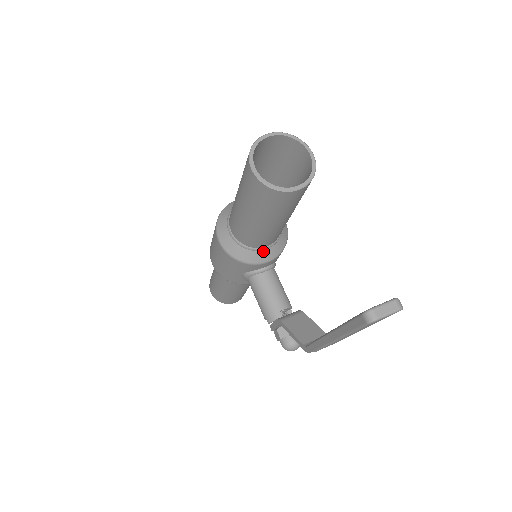
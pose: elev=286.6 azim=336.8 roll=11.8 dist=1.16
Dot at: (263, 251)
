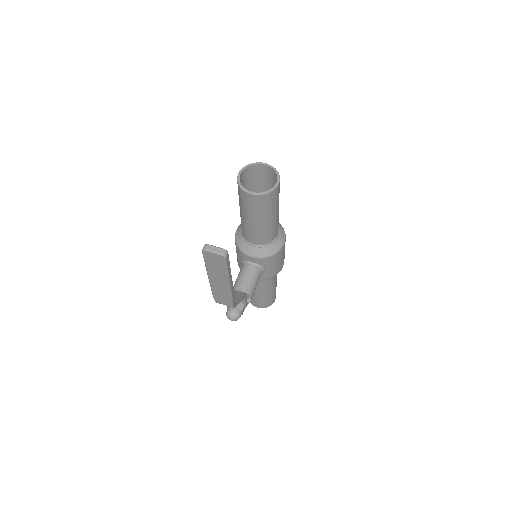
Dot at: (251, 247)
